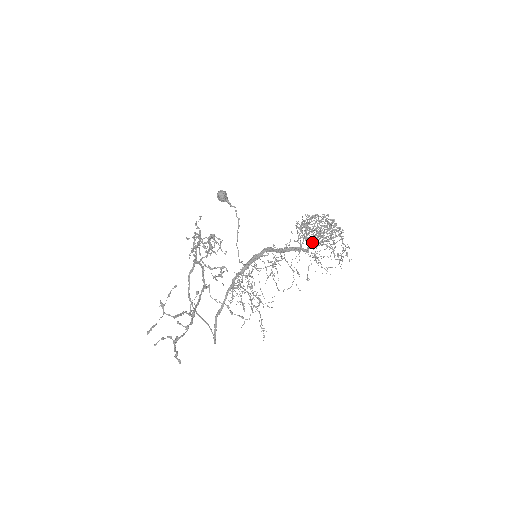
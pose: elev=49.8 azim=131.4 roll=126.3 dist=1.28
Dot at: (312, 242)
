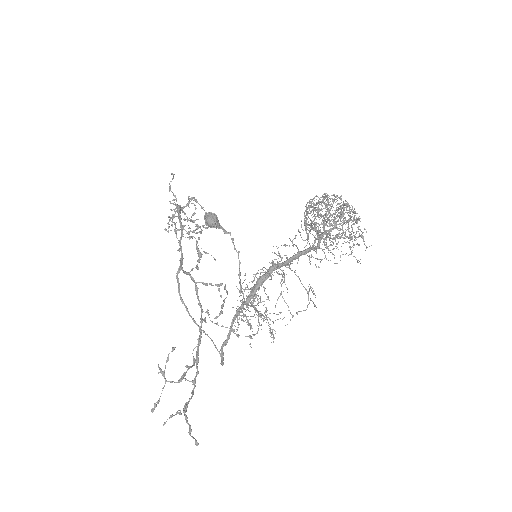
Dot at: occluded
